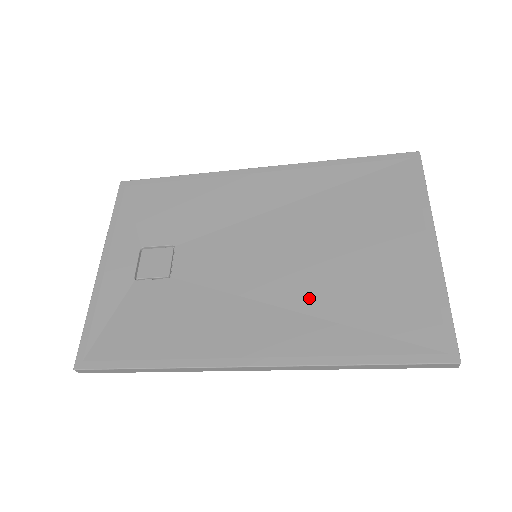
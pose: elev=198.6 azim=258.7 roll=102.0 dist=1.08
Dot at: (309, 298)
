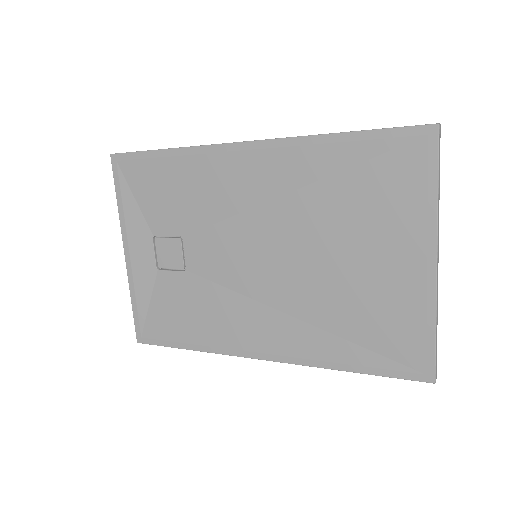
Dot at: (306, 307)
